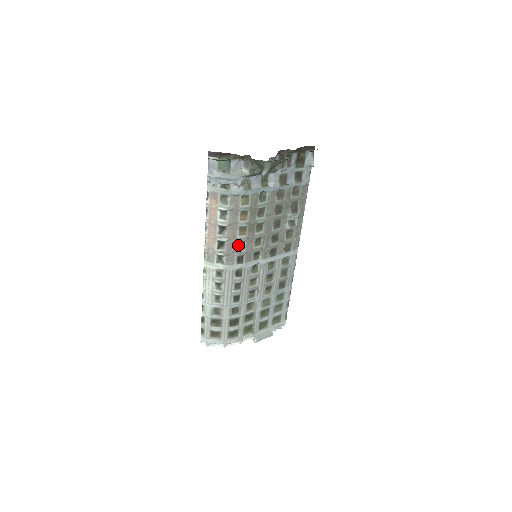
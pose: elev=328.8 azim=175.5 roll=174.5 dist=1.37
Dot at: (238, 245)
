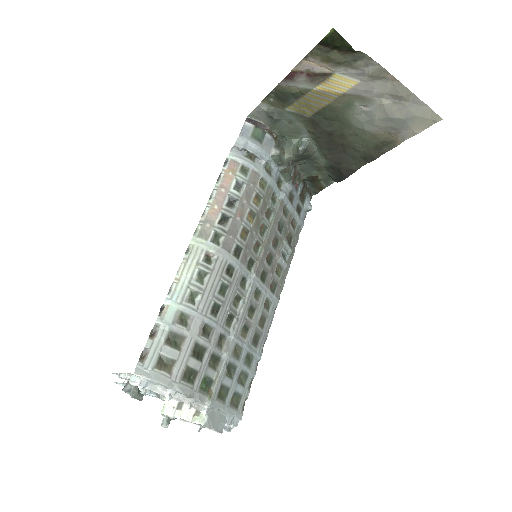
Dot at: (241, 231)
